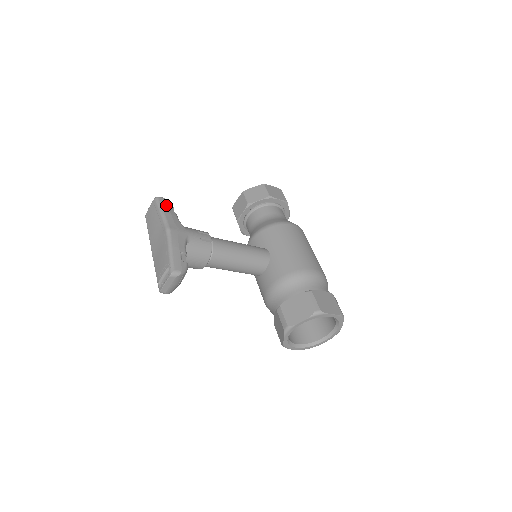
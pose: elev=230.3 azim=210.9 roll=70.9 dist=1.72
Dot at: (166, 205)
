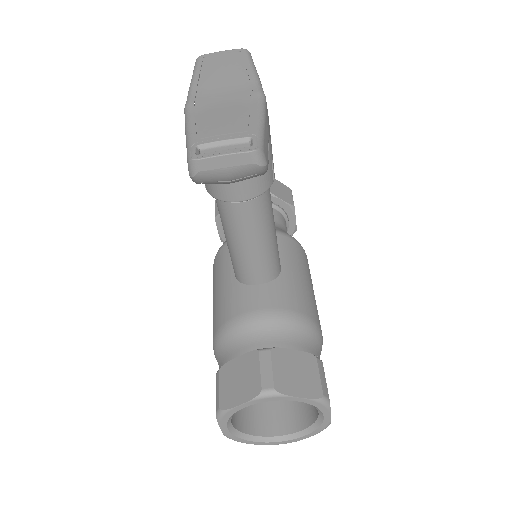
Dot at: occluded
